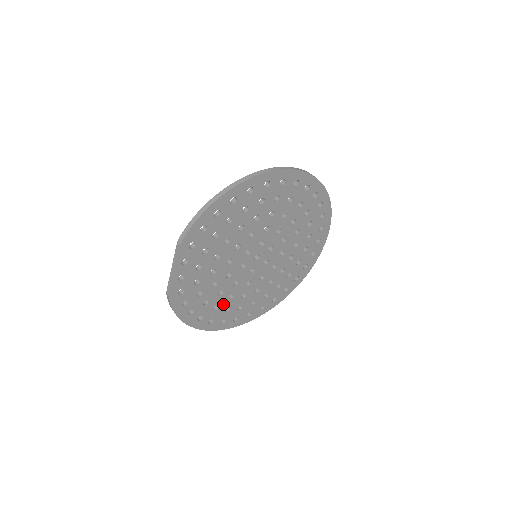
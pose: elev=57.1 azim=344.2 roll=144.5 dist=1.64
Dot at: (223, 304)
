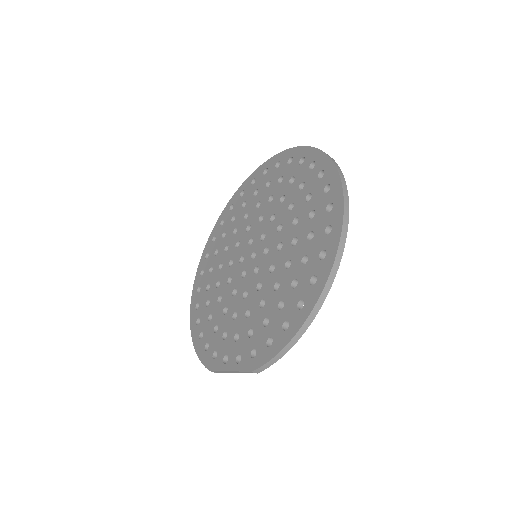
Dot at: occluded
